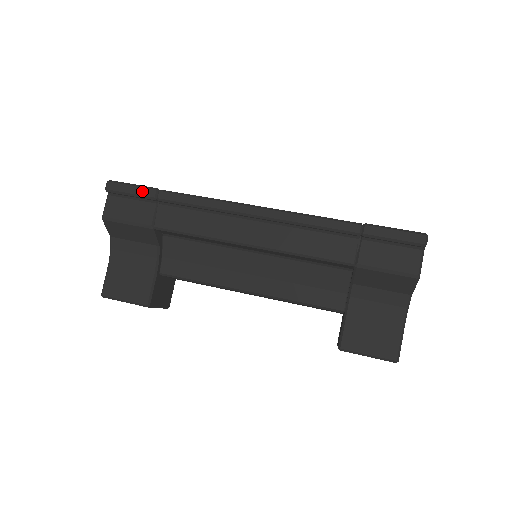
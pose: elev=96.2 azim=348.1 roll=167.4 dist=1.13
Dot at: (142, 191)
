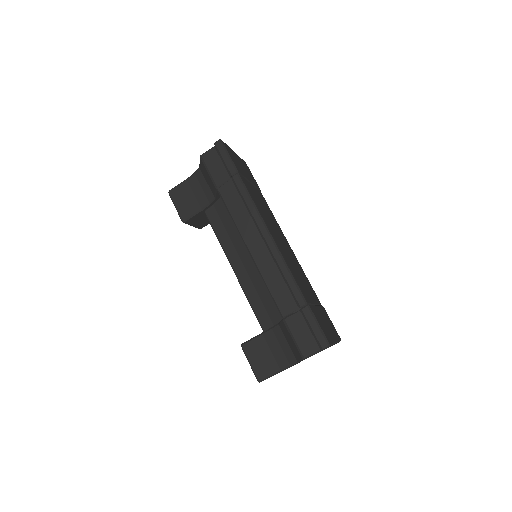
Dot at: (229, 164)
